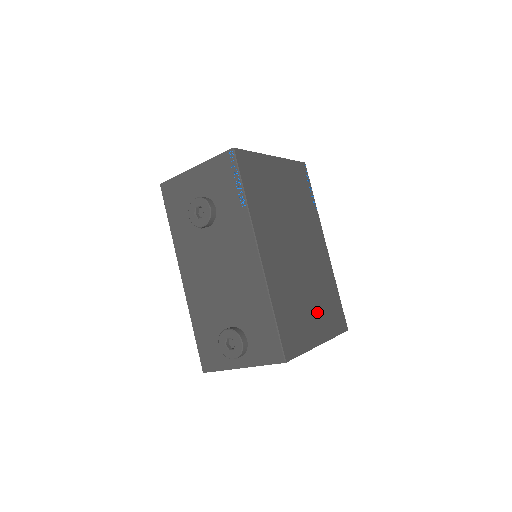
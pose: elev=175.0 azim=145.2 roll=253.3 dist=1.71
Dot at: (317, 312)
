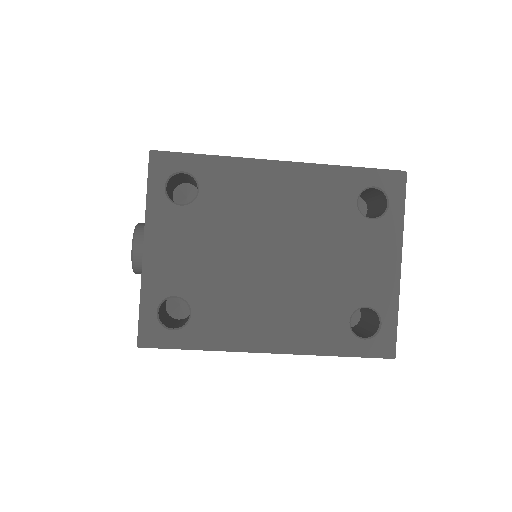
Dot at: occluded
